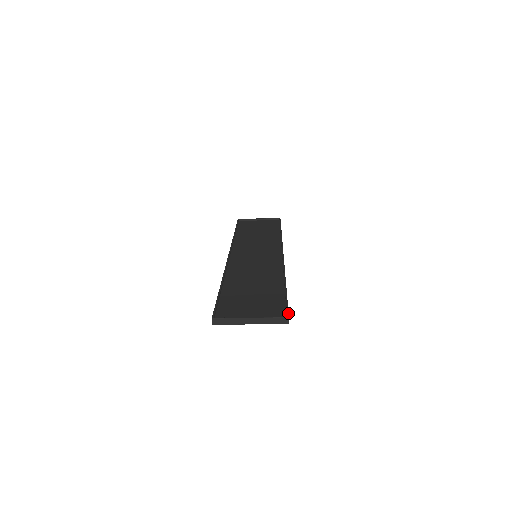
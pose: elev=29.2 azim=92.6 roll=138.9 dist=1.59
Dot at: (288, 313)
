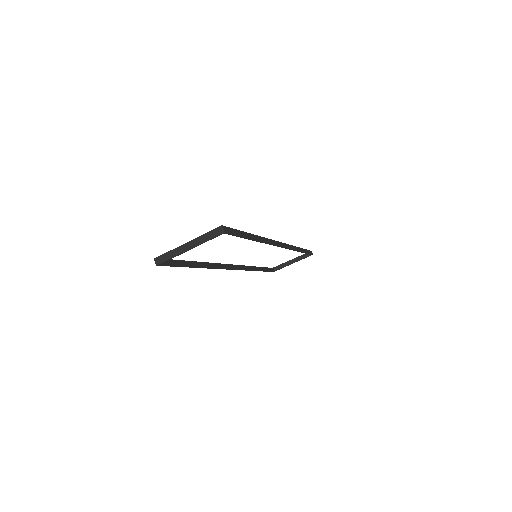
Dot at: (225, 226)
